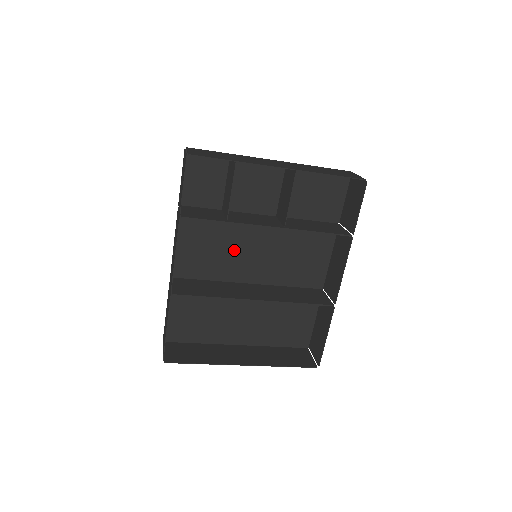
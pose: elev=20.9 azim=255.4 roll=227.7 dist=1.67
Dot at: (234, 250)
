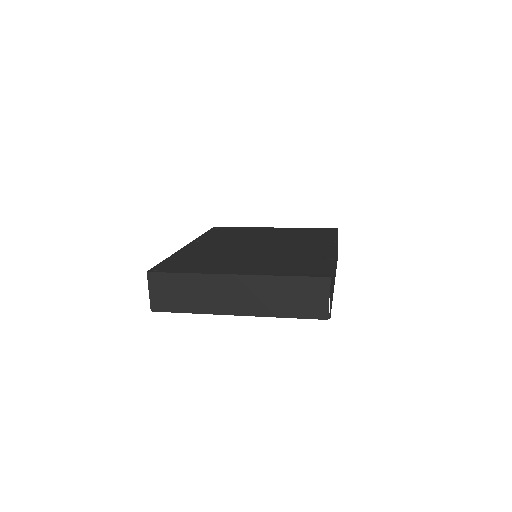
Dot at: occluded
